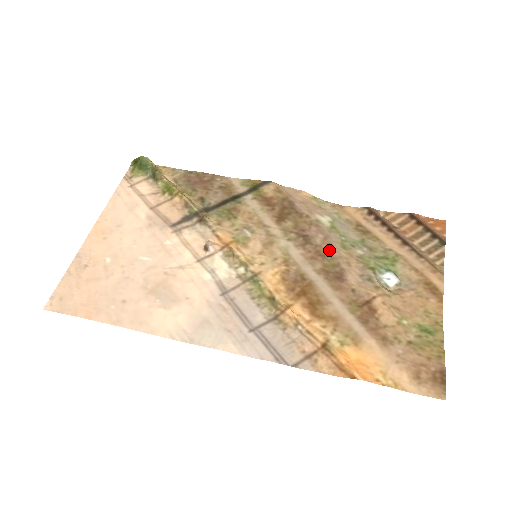
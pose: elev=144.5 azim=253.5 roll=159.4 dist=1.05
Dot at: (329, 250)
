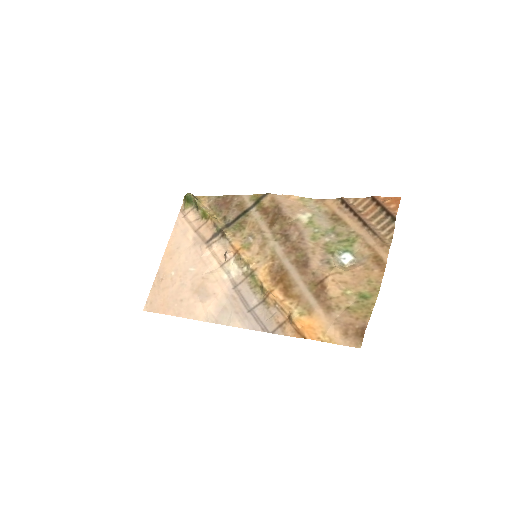
Dot at: (301, 244)
